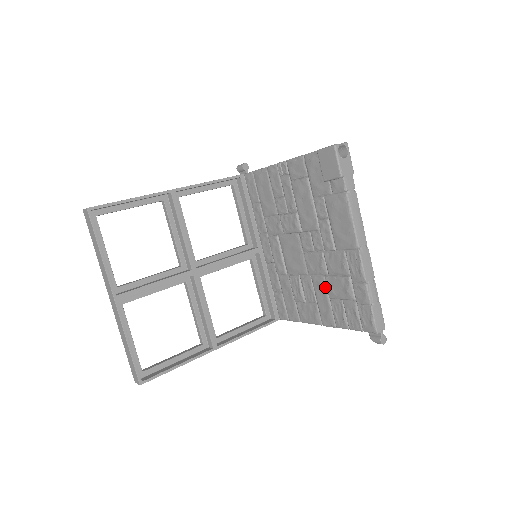
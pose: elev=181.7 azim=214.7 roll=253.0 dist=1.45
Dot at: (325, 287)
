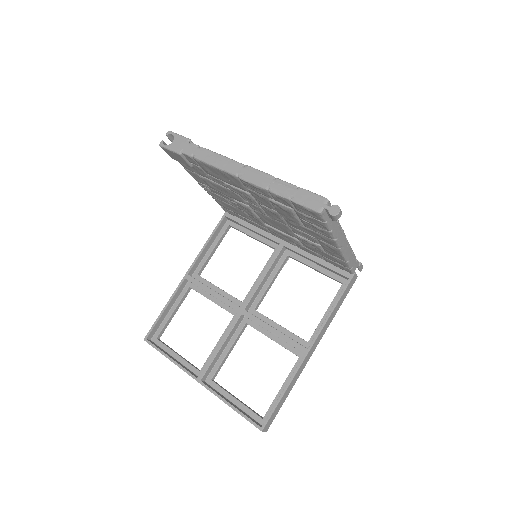
Dot at: (292, 222)
